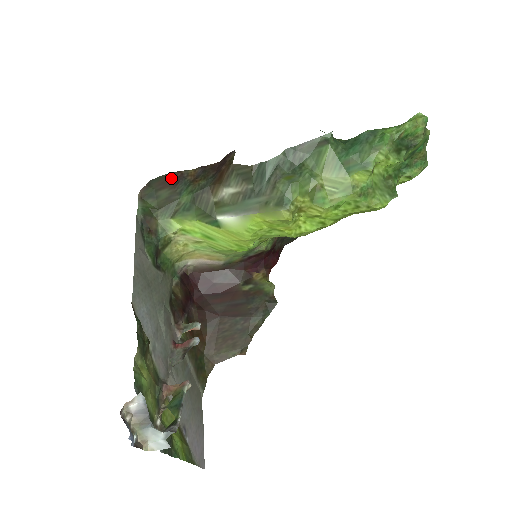
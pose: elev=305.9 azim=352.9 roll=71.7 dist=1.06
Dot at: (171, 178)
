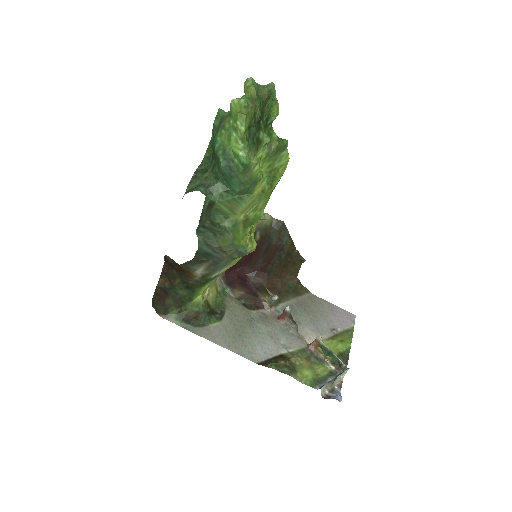
Dot at: (159, 295)
